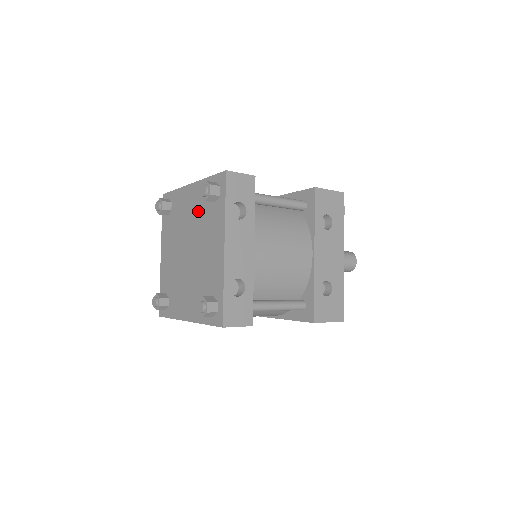
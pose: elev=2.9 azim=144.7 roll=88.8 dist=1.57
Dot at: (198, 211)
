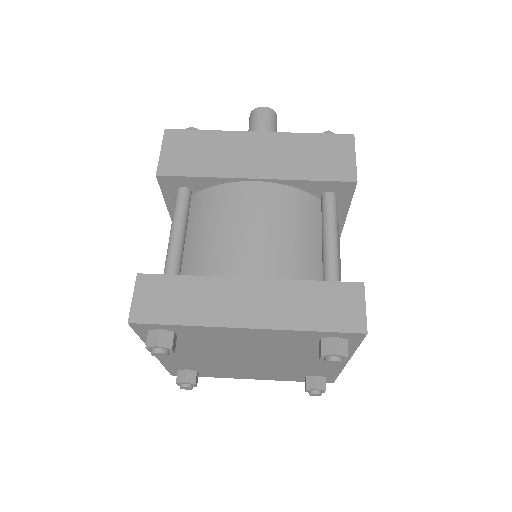
Dot at: (278, 345)
